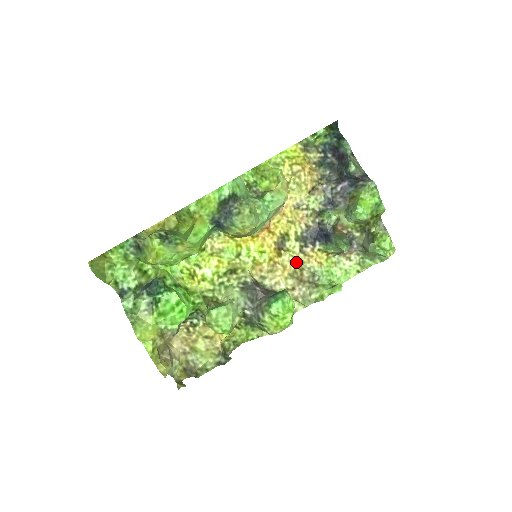
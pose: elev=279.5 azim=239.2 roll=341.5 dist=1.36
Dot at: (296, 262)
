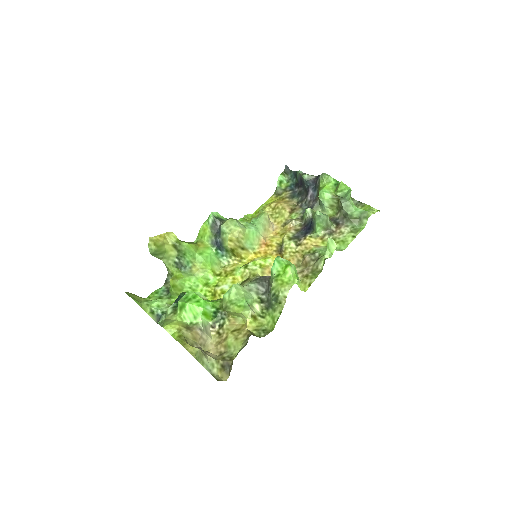
Dot at: (297, 254)
